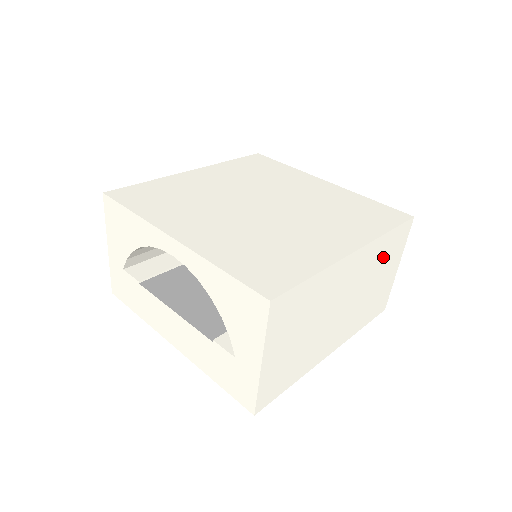
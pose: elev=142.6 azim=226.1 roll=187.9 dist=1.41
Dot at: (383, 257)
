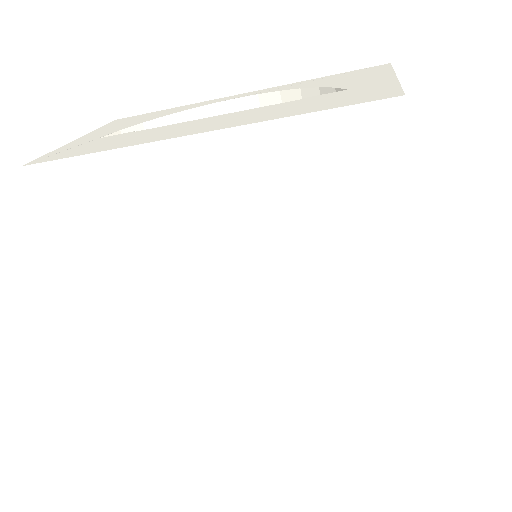
Dot at: occluded
